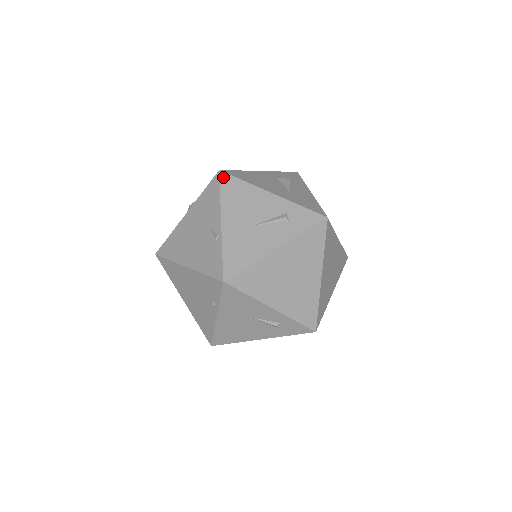
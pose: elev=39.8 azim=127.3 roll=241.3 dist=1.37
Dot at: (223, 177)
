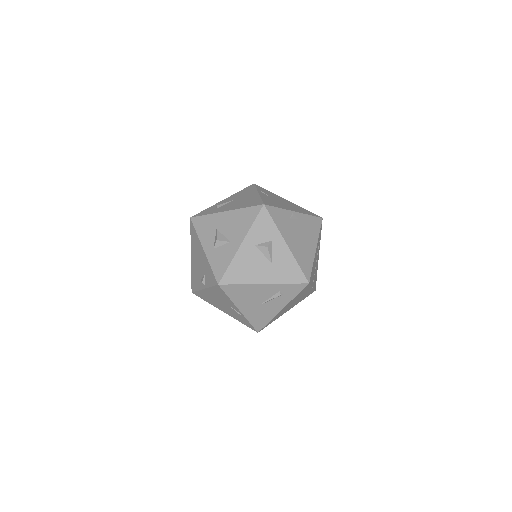
Dot at: (224, 288)
